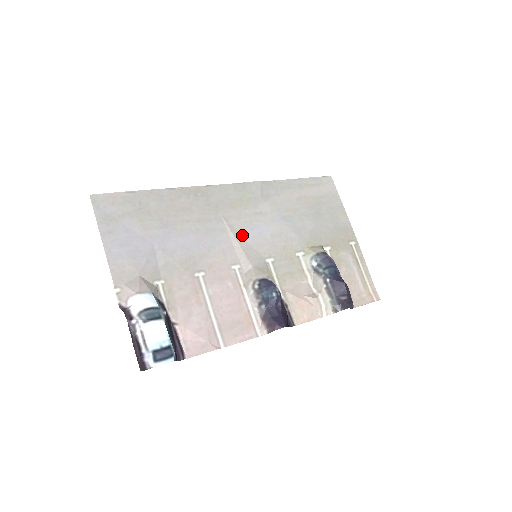
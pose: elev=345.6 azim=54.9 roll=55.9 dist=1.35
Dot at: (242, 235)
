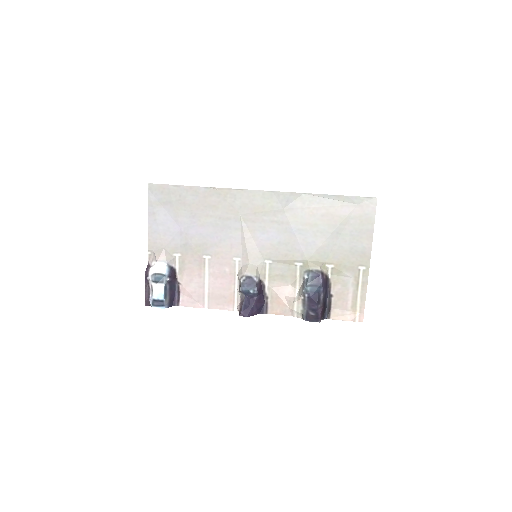
Dot at: (252, 236)
